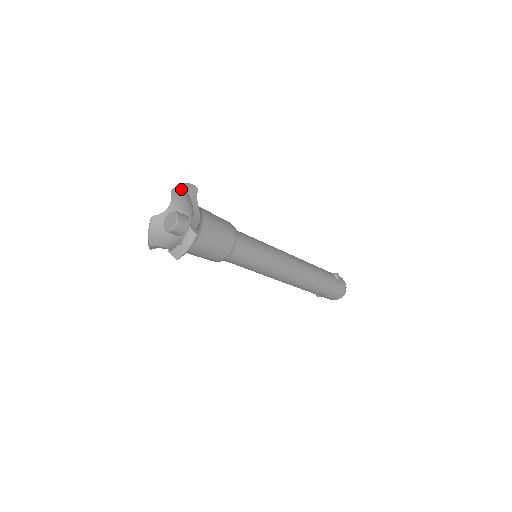
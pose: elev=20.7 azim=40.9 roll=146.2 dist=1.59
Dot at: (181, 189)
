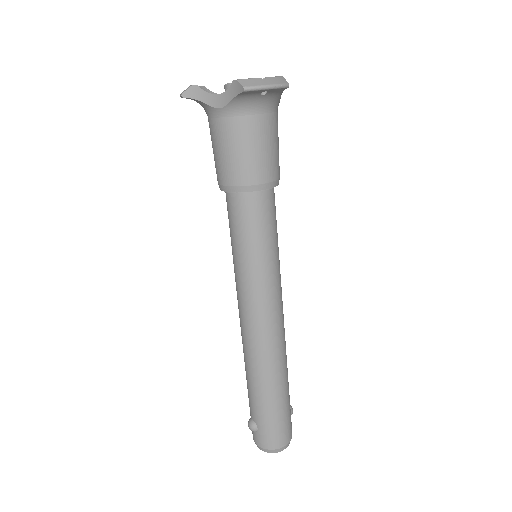
Dot at: occluded
